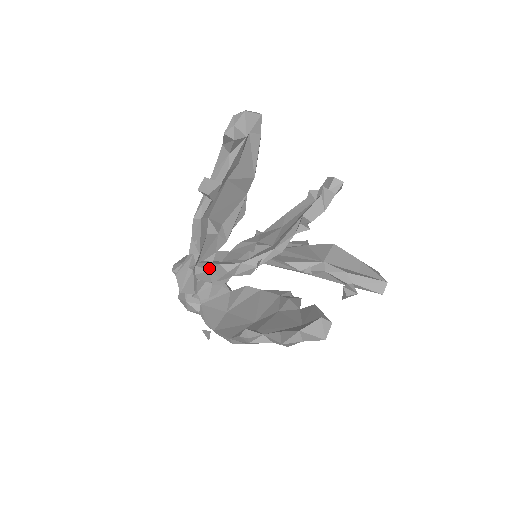
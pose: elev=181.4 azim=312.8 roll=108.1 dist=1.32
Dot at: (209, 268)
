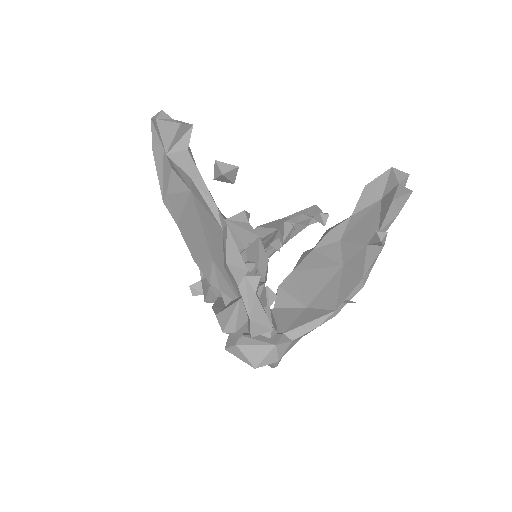
Dot at: (259, 284)
